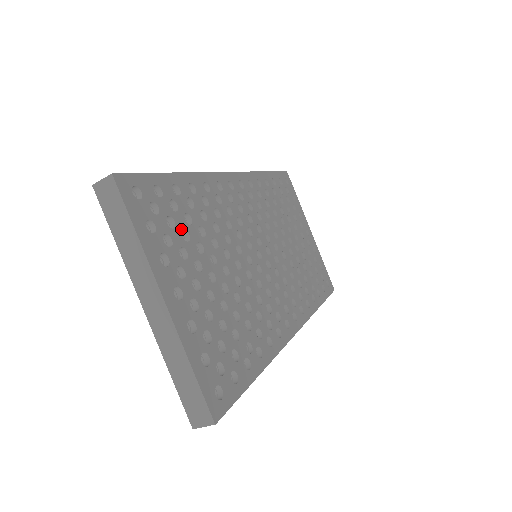
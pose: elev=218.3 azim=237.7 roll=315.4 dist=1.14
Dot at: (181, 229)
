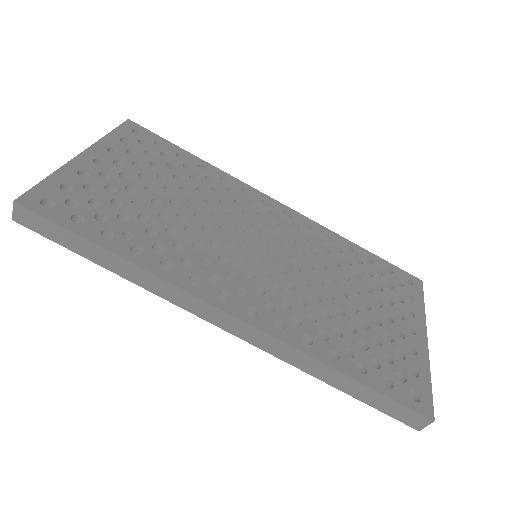
Dot at: (155, 161)
